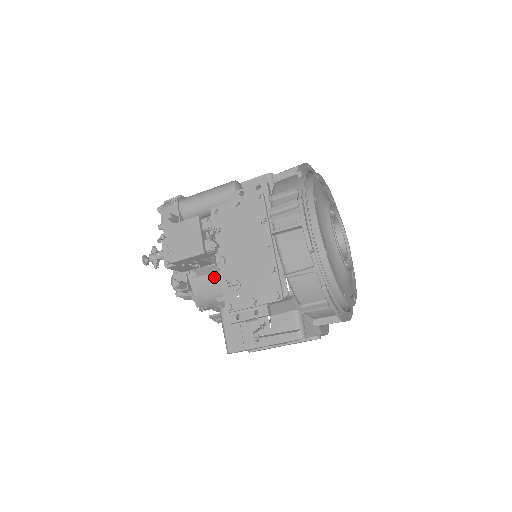
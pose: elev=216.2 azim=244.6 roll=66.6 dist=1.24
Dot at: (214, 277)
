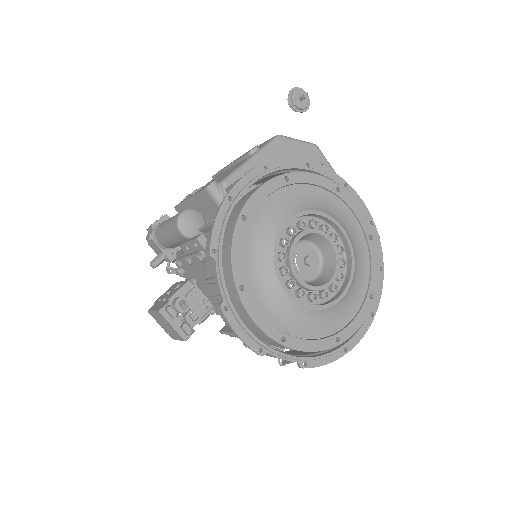
Dot at: occluded
